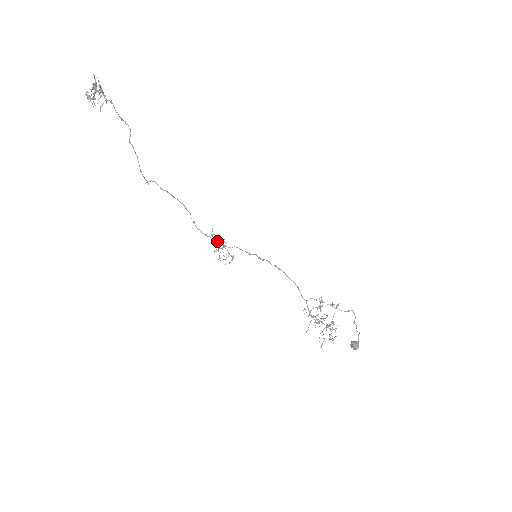
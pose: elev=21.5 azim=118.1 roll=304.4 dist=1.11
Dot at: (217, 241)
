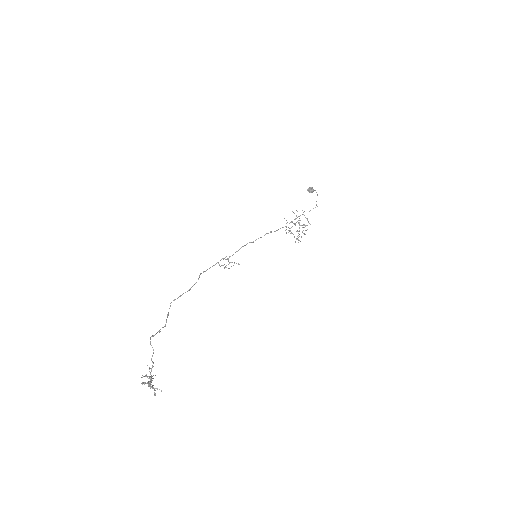
Dot at: occluded
